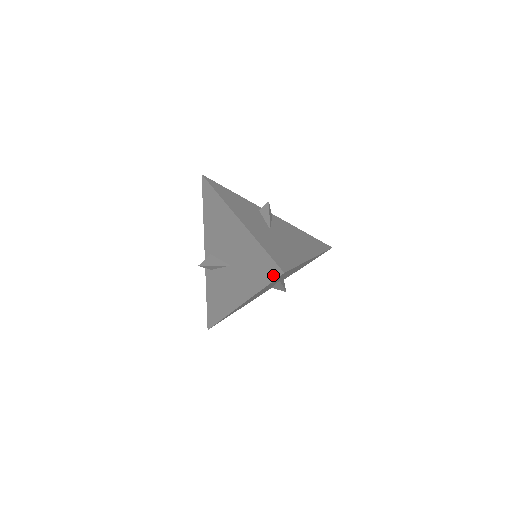
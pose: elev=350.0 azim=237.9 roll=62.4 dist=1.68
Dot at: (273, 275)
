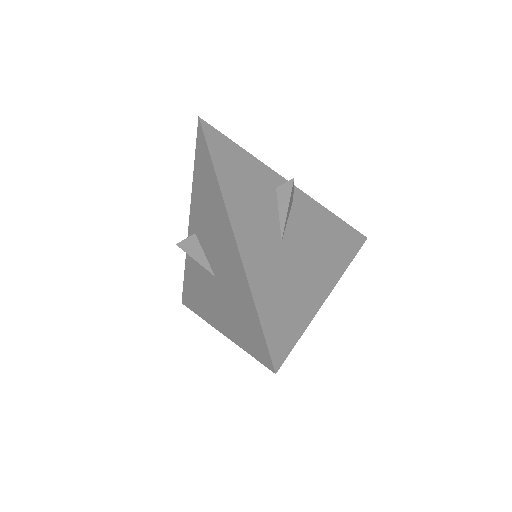
Dot at: (261, 357)
